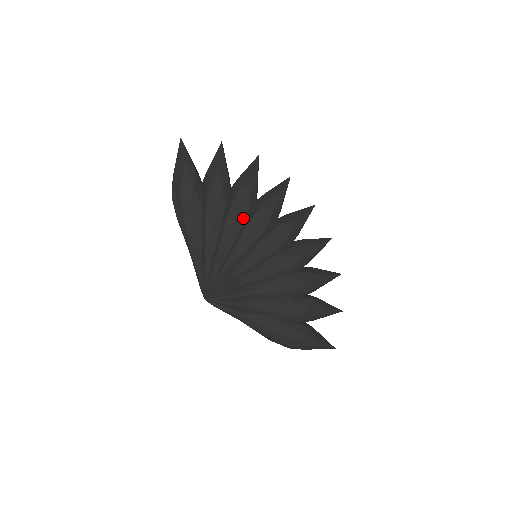
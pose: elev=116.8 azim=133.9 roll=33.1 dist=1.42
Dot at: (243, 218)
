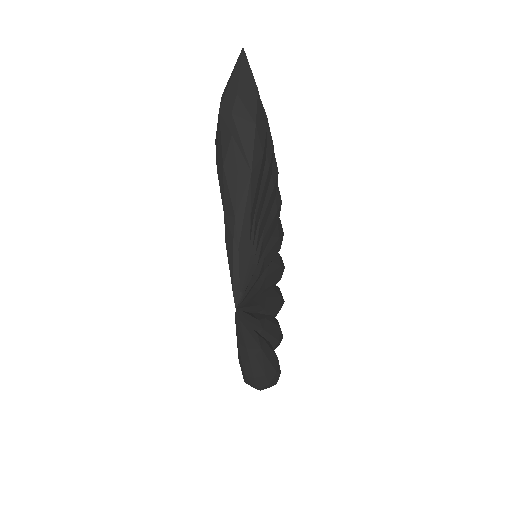
Dot at: (273, 199)
